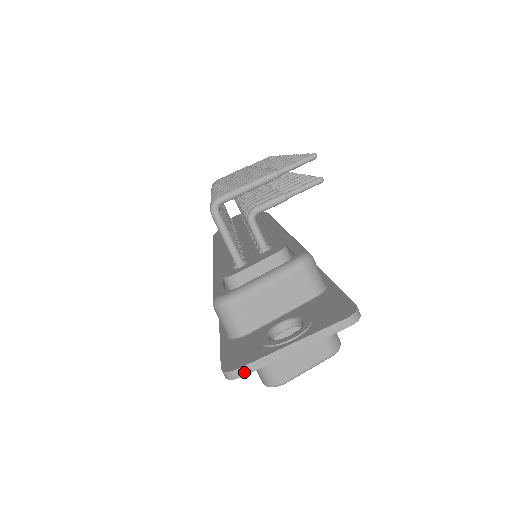
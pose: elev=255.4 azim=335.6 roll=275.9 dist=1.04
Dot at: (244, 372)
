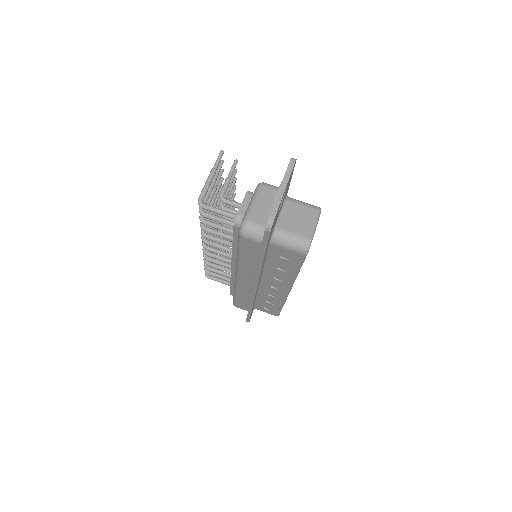
Dot at: (273, 216)
